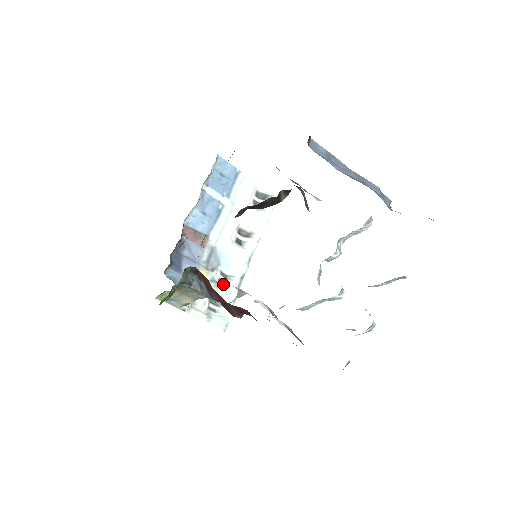
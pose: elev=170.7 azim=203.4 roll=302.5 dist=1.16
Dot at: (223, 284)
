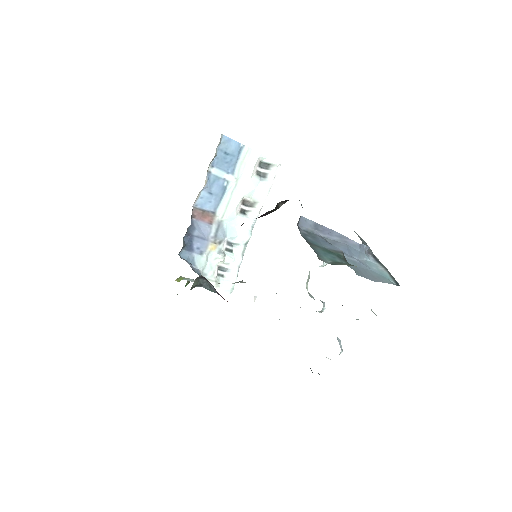
Dot at: (229, 252)
